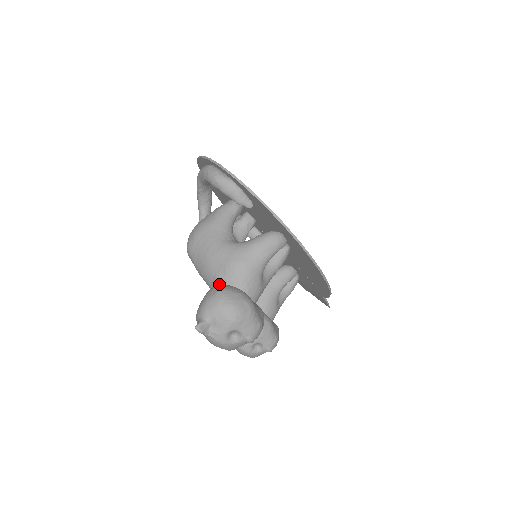
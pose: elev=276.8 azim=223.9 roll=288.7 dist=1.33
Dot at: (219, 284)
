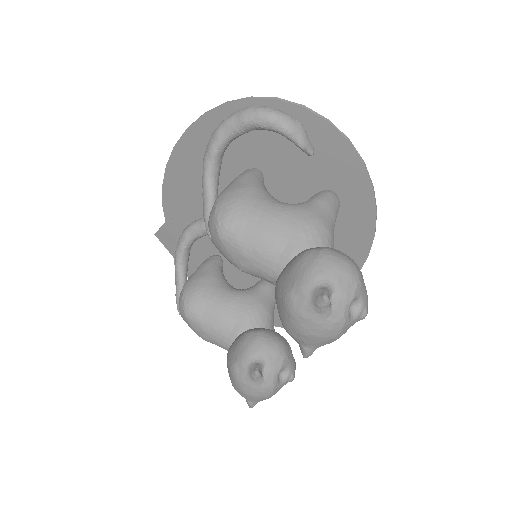
Dot at: (299, 253)
